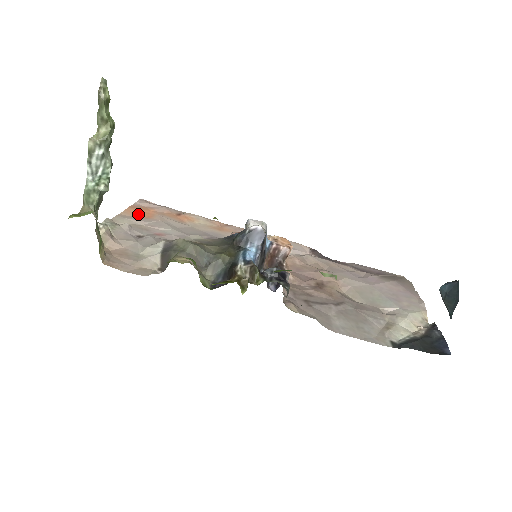
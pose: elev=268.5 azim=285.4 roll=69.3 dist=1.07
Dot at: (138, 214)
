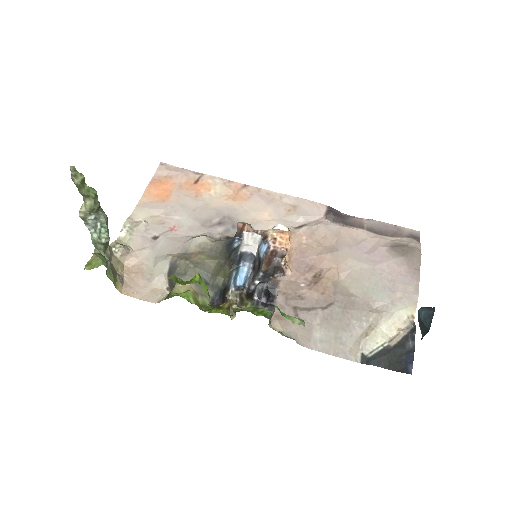
Dot at: (156, 195)
